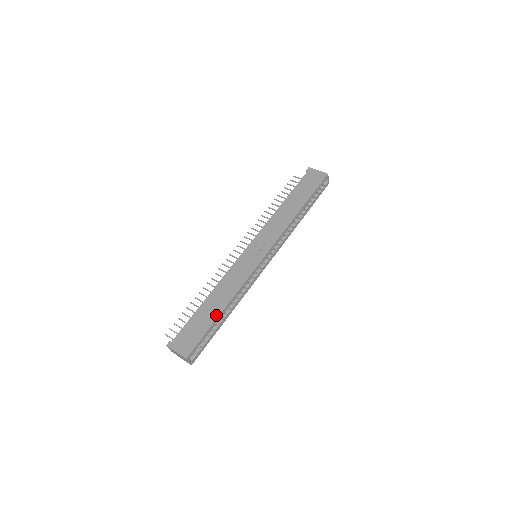
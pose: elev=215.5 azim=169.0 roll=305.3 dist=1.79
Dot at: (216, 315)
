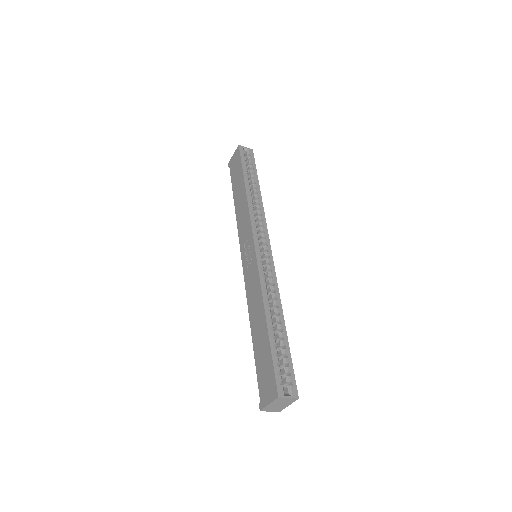
Dot at: (265, 332)
